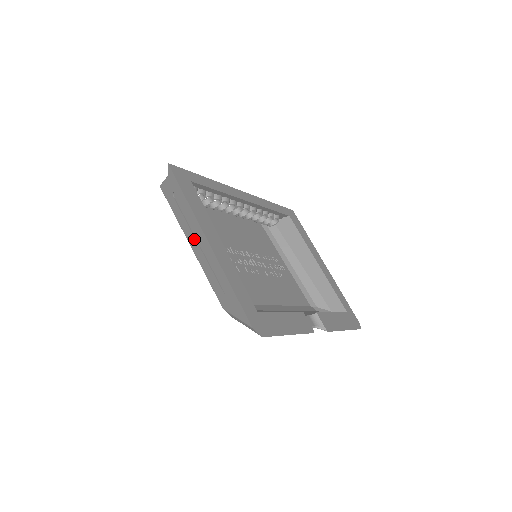
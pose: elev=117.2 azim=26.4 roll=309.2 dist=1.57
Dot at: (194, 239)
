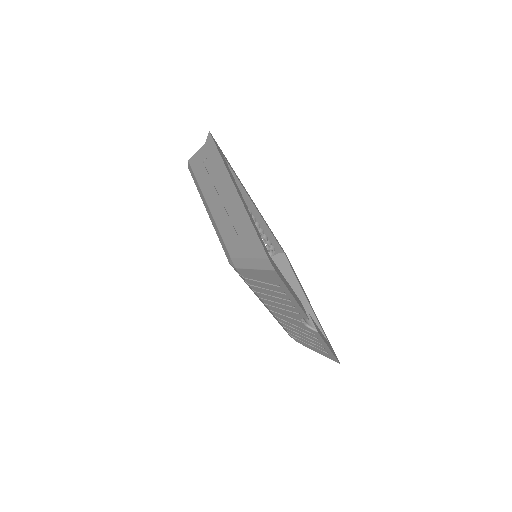
Dot at: (216, 195)
